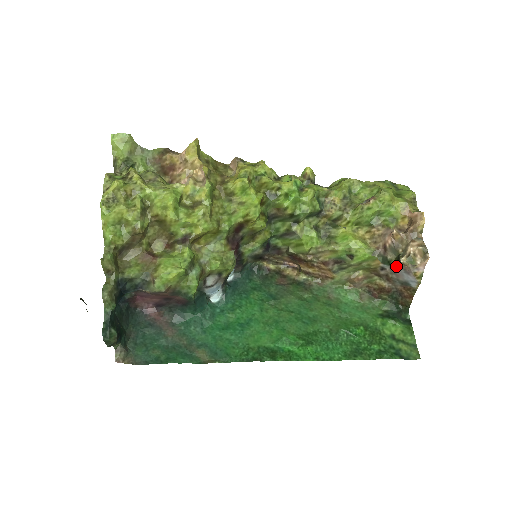
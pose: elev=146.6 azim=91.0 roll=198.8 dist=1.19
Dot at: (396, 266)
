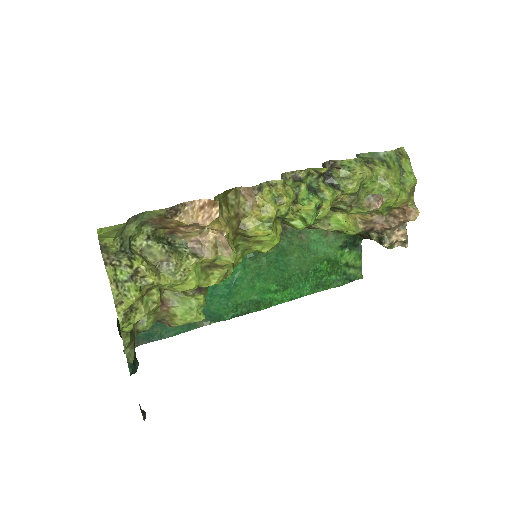
Dot at: (375, 240)
